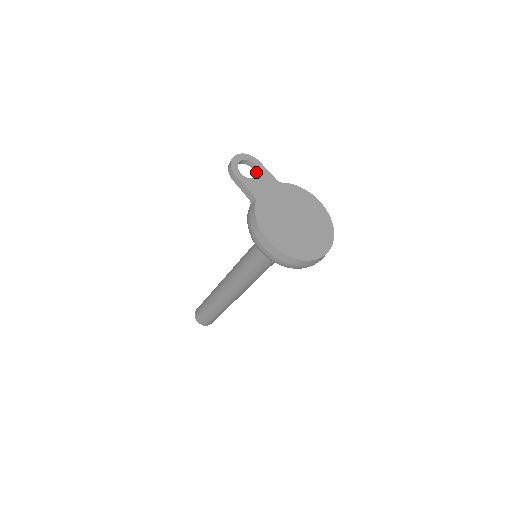
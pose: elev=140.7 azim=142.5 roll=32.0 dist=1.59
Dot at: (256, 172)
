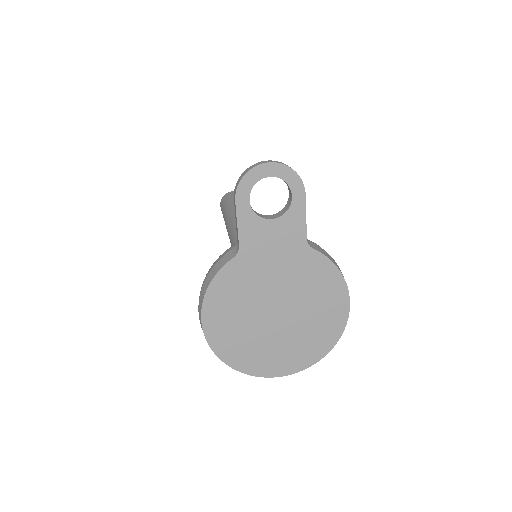
Dot at: (287, 204)
